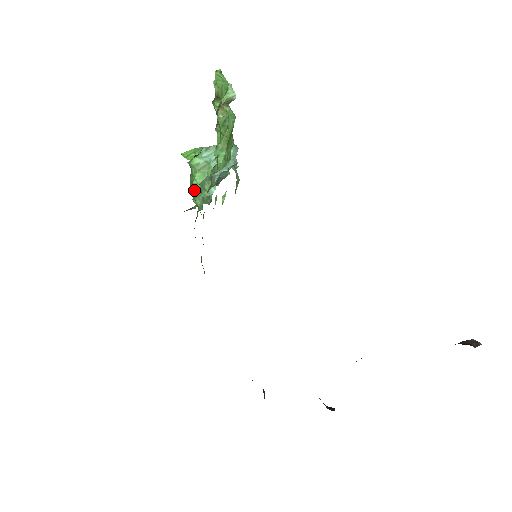
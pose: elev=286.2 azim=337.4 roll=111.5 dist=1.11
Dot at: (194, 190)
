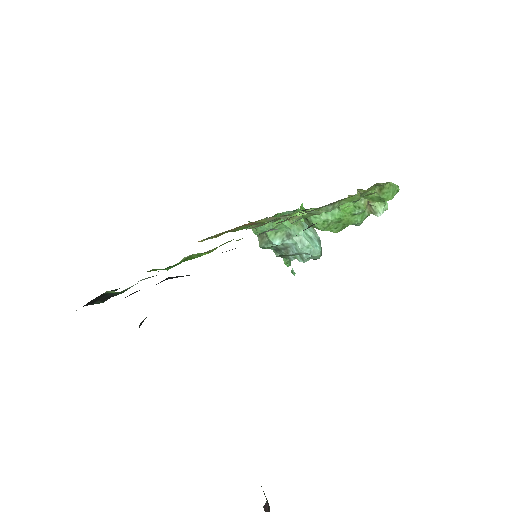
Dot at: occluded
